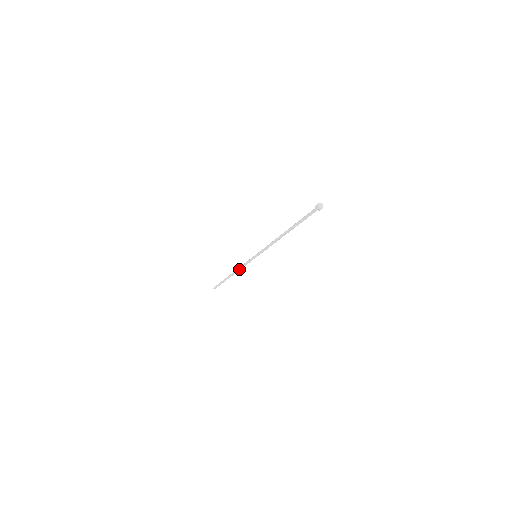
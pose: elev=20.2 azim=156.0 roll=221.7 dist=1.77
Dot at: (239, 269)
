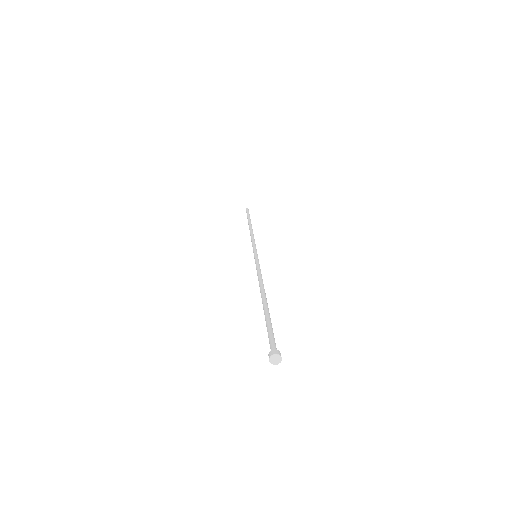
Dot at: (251, 237)
